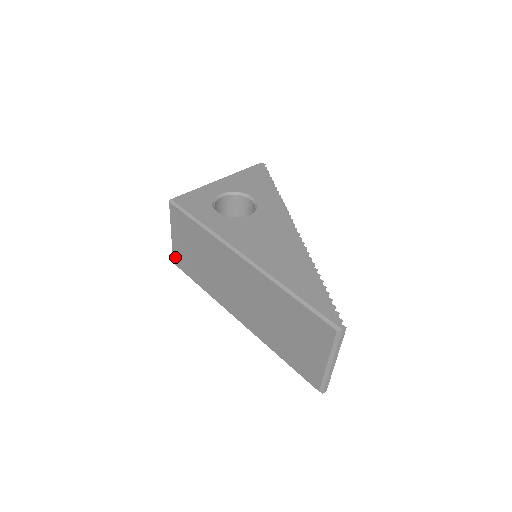
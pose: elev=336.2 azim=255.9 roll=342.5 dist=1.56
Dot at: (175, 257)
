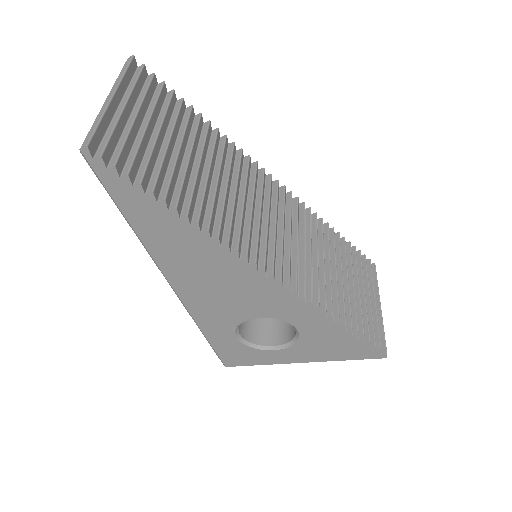
Dot at: occluded
